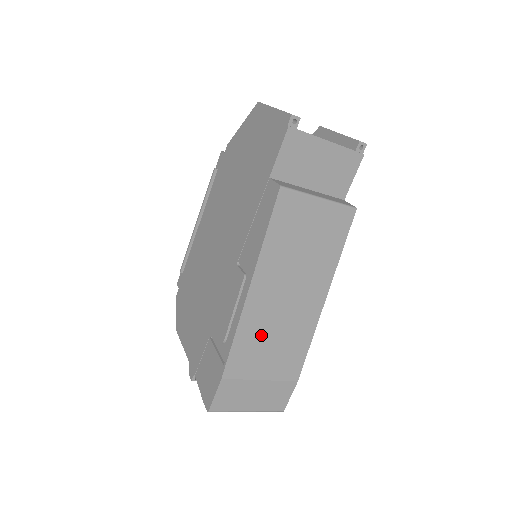
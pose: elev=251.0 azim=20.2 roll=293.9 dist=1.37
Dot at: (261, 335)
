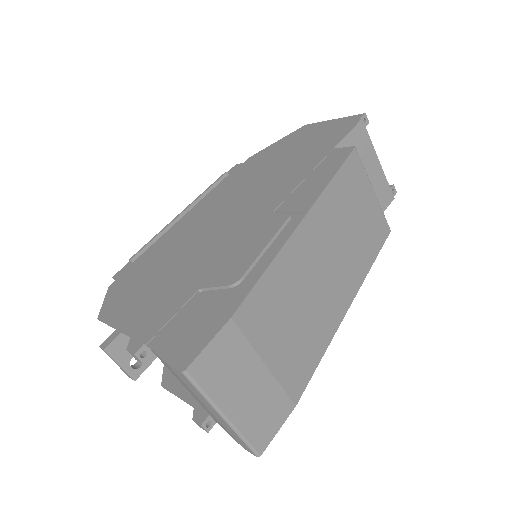
Dot at: (290, 293)
